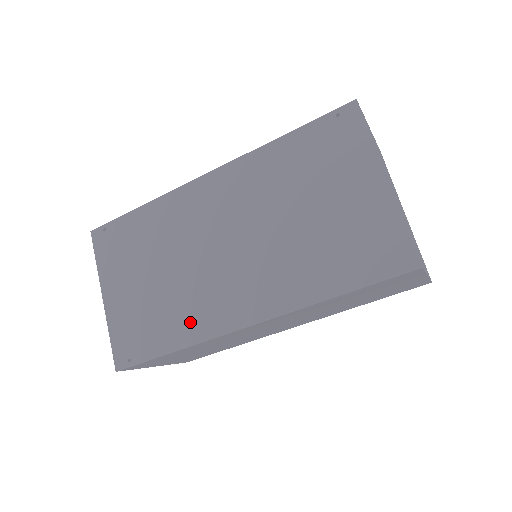
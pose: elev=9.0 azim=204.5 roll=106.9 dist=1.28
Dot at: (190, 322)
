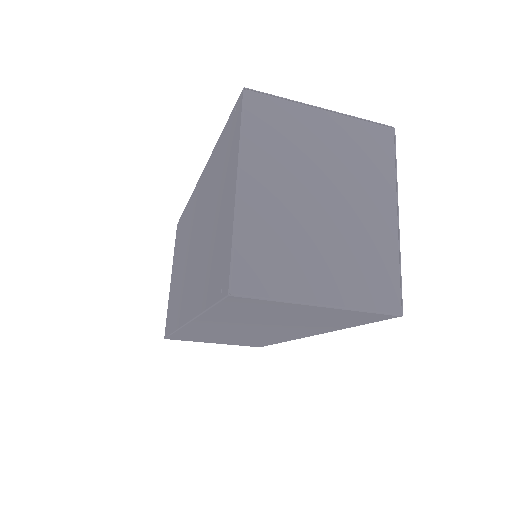
Dot at: (178, 310)
